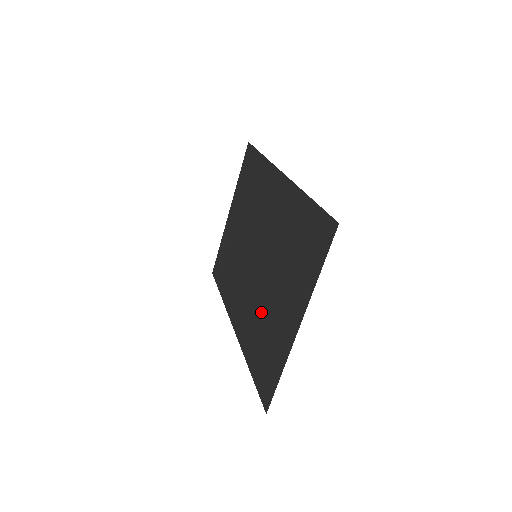
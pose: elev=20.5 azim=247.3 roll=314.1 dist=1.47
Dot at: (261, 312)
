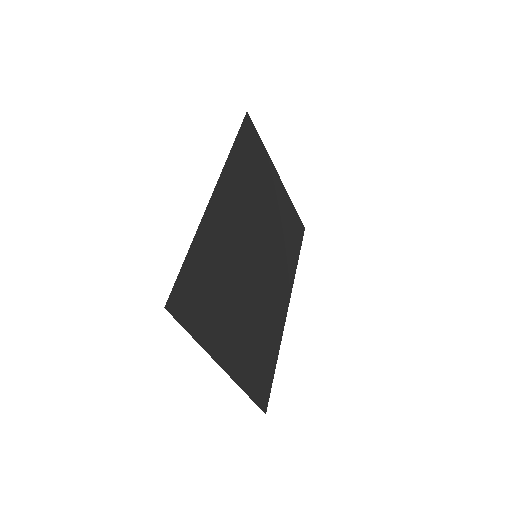
Dot at: (257, 319)
